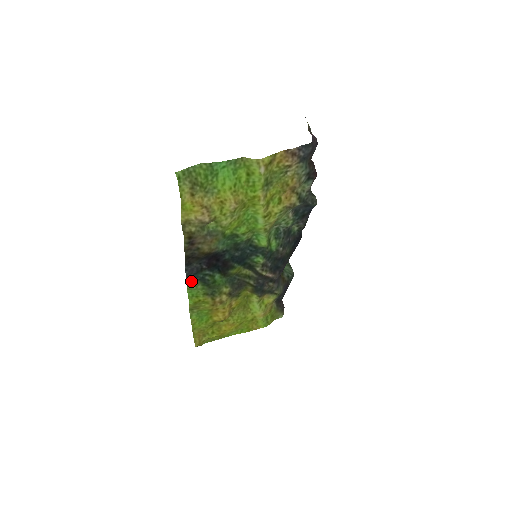
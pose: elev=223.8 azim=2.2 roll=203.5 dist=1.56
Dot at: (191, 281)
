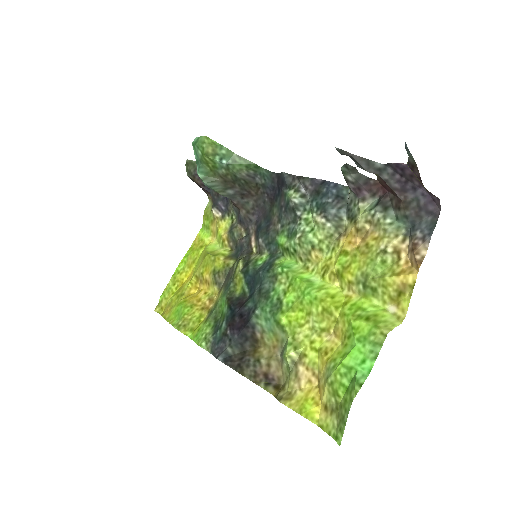
Dot at: (208, 344)
